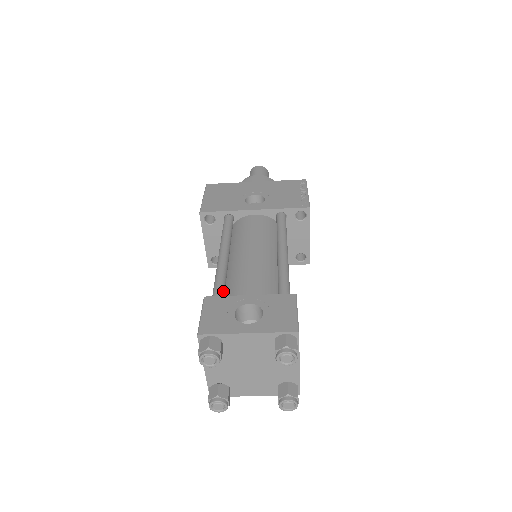
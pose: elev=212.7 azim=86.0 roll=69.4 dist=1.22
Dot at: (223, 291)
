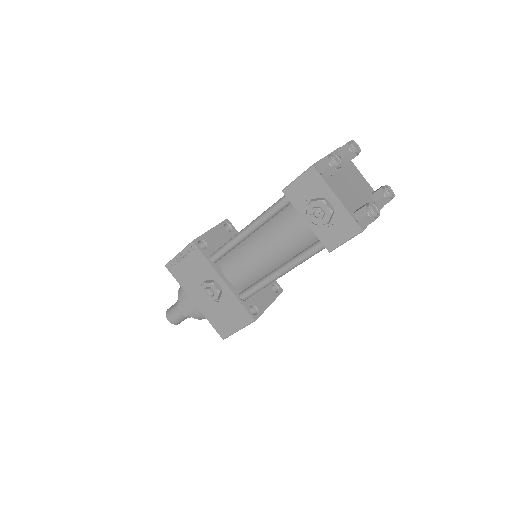
Dot at: occluded
